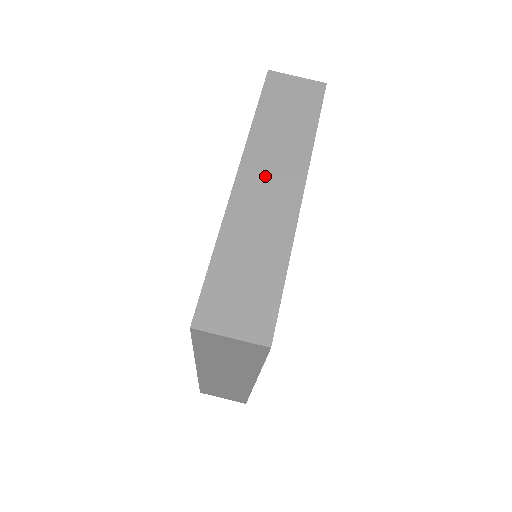
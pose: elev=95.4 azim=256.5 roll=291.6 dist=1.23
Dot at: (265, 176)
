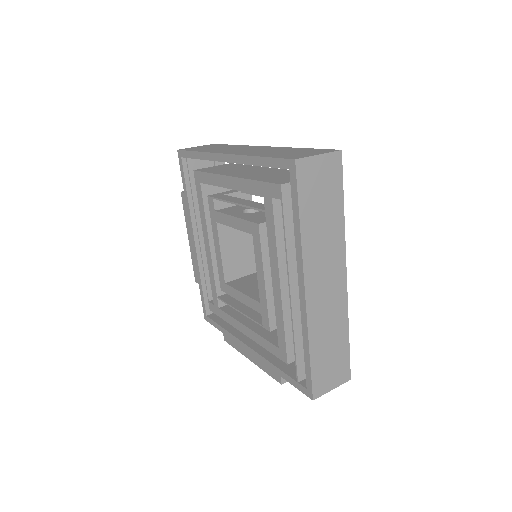
Dot at: (237, 150)
